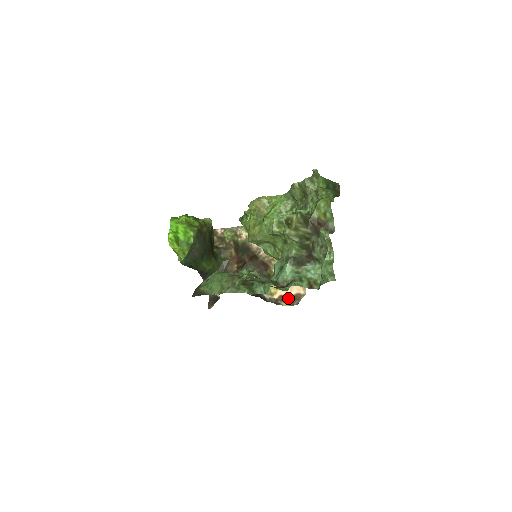
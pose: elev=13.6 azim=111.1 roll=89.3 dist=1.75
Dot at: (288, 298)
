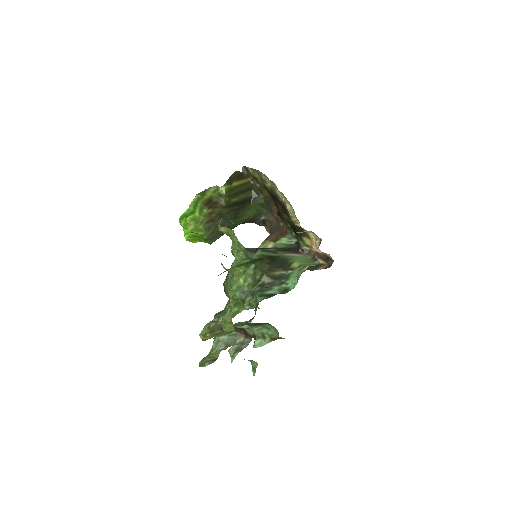
Dot at: (323, 256)
